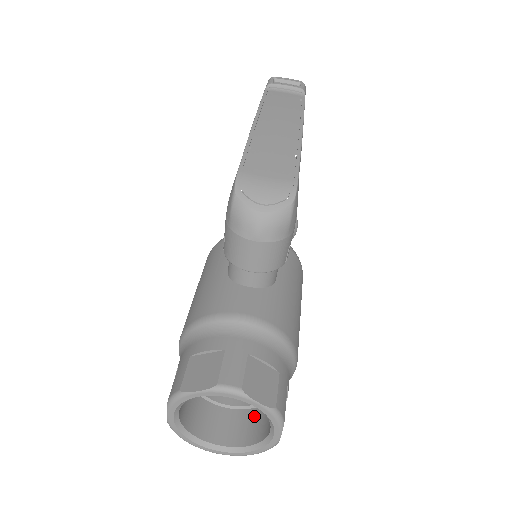
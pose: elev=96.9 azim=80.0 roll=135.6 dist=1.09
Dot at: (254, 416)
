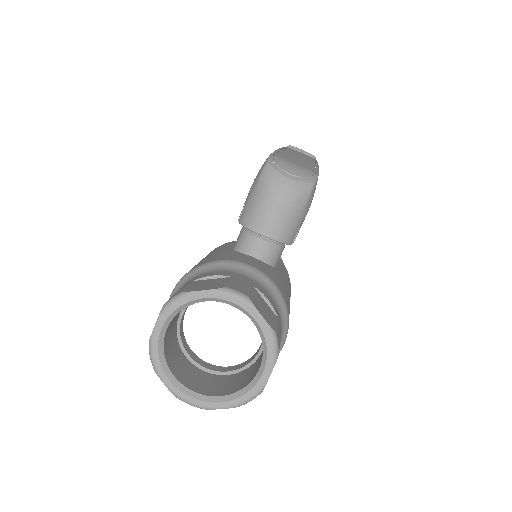
Dot at: (234, 378)
